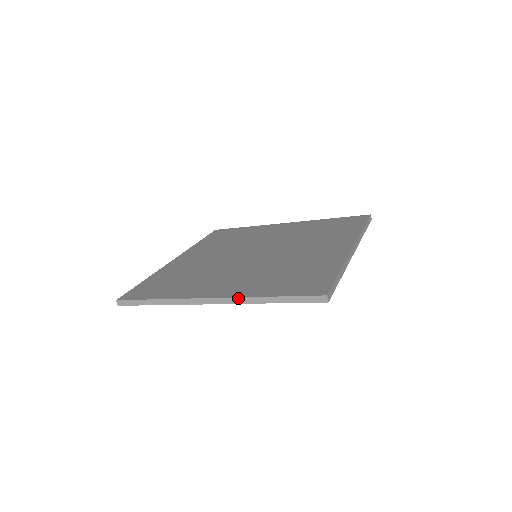
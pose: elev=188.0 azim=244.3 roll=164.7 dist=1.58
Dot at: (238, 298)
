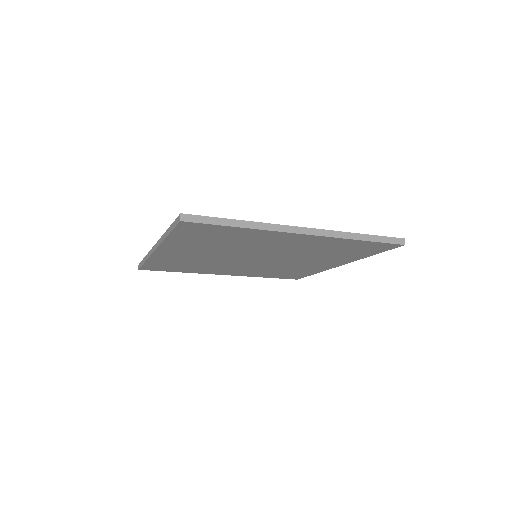
Dot at: (160, 238)
